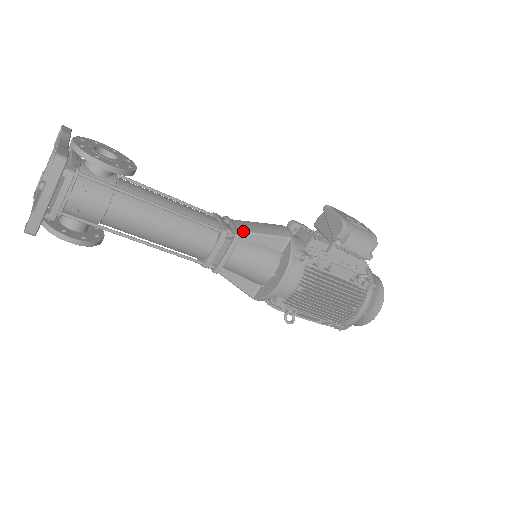
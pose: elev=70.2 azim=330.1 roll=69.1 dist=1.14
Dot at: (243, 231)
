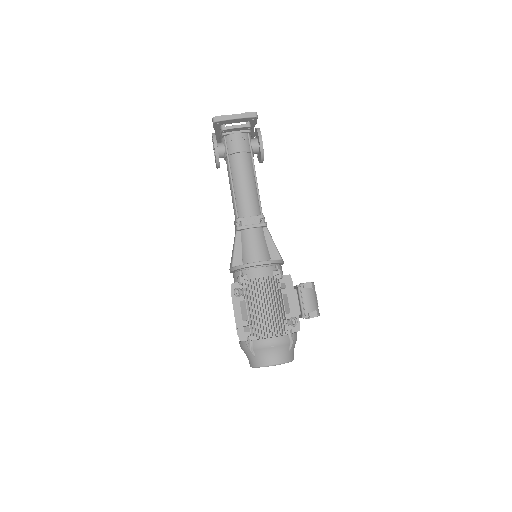
Dot at: (268, 230)
